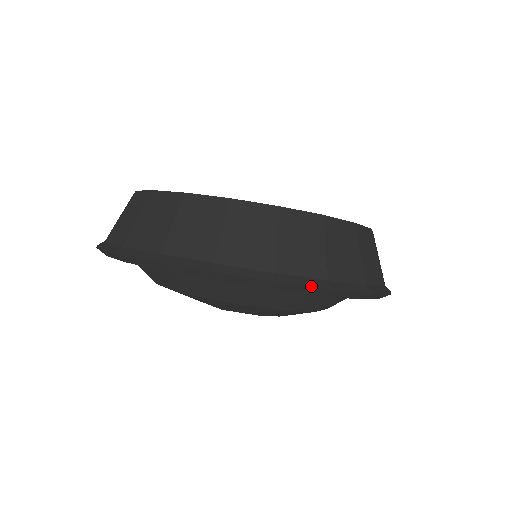
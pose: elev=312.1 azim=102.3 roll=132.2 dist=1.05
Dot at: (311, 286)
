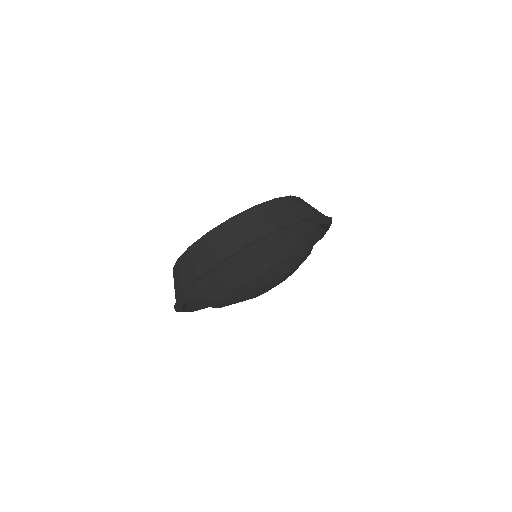
Dot at: (295, 225)
